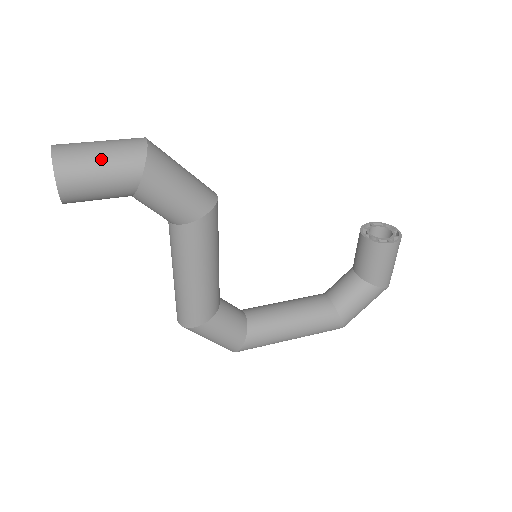
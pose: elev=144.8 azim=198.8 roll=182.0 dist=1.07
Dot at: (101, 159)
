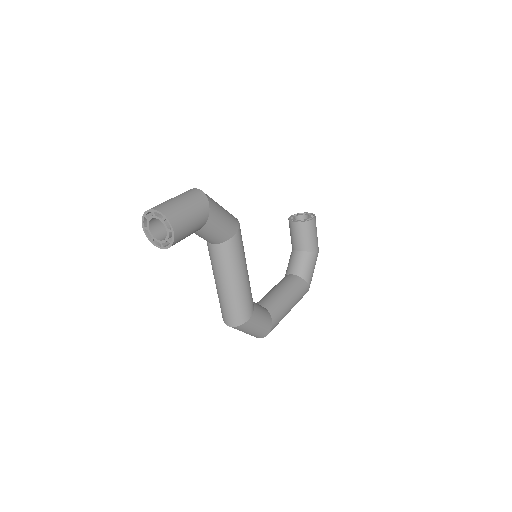
Dot at: (187, 205)
